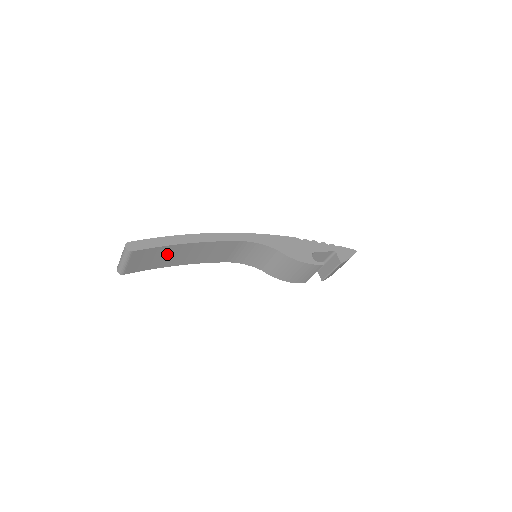
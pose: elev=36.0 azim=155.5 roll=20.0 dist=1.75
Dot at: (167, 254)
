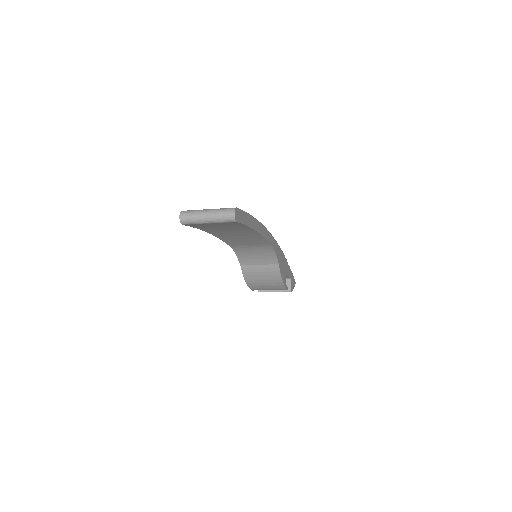
Dot at: (231, 228)
